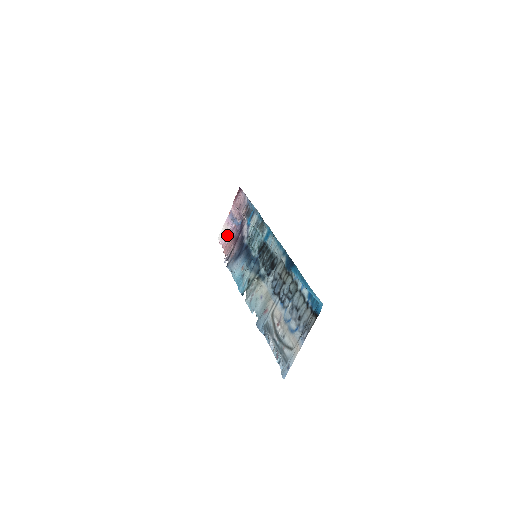
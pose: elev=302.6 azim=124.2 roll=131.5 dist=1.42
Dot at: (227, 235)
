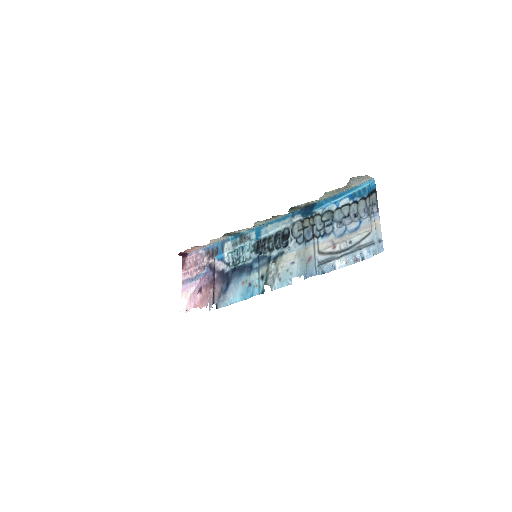
Dot at: (194, 295)
